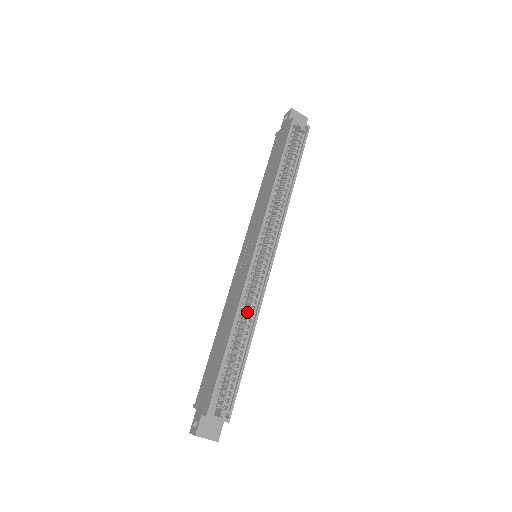
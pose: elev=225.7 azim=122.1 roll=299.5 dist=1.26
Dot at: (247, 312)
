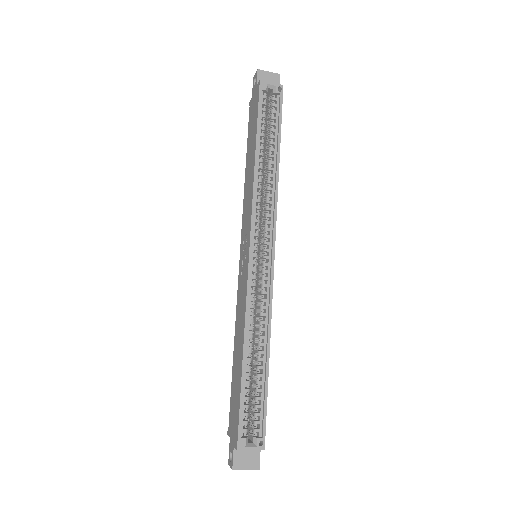
Dot at: (258, 324)
